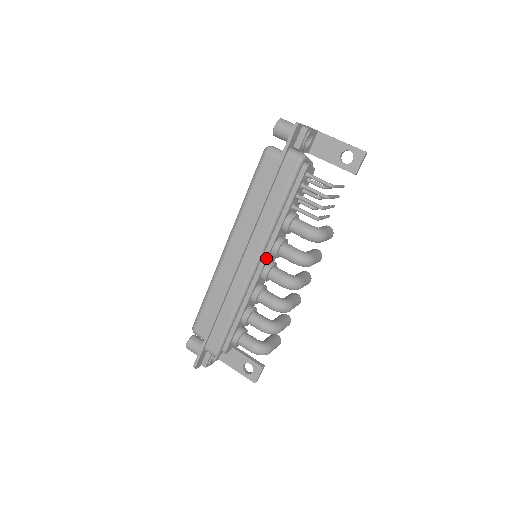
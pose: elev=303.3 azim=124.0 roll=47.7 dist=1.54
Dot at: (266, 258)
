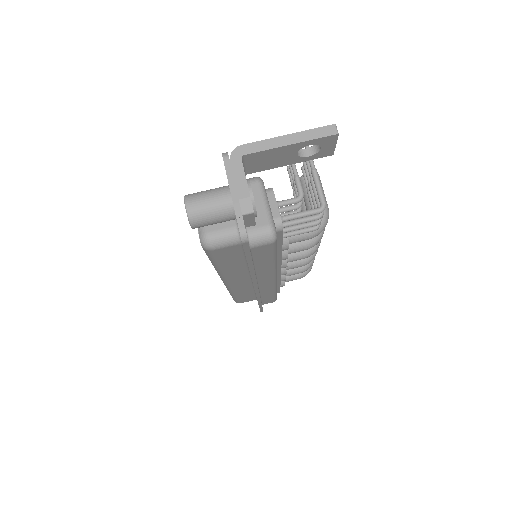
Dot at: (280, 268)
